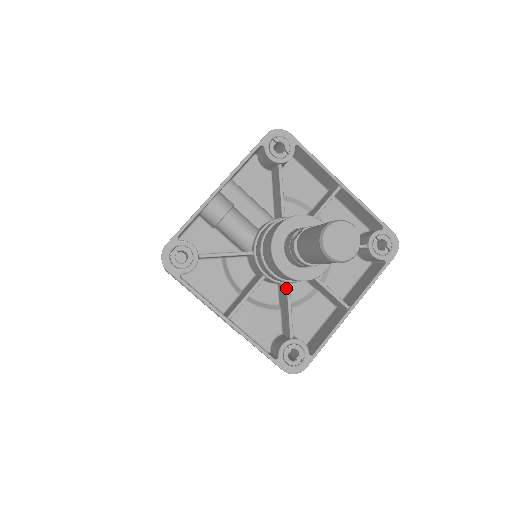
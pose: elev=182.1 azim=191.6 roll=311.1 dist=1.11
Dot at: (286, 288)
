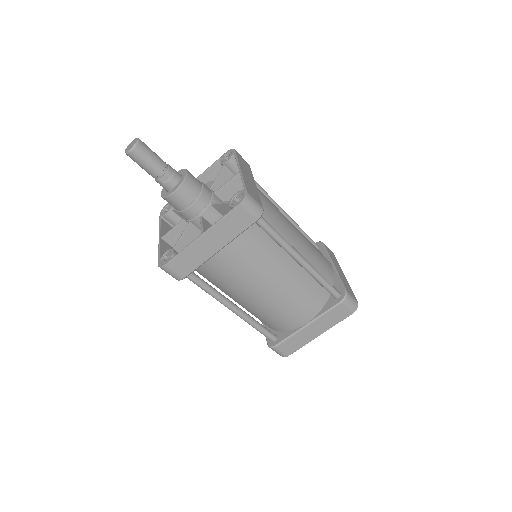
Dot at: (188, 224)
